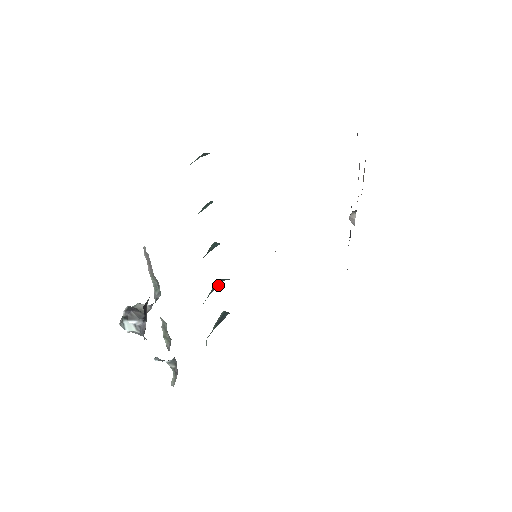
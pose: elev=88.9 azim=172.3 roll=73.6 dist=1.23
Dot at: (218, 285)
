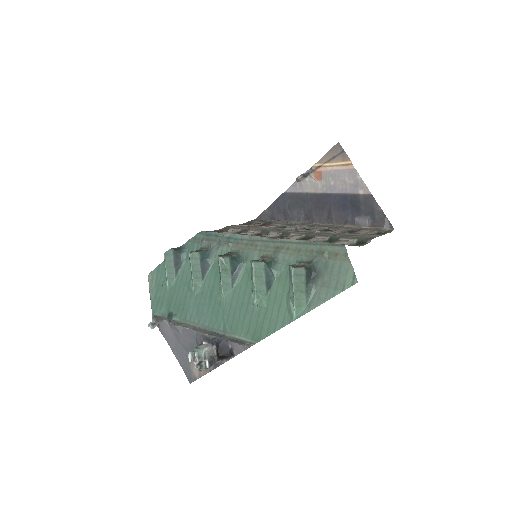
Dot at: (208, 268)
